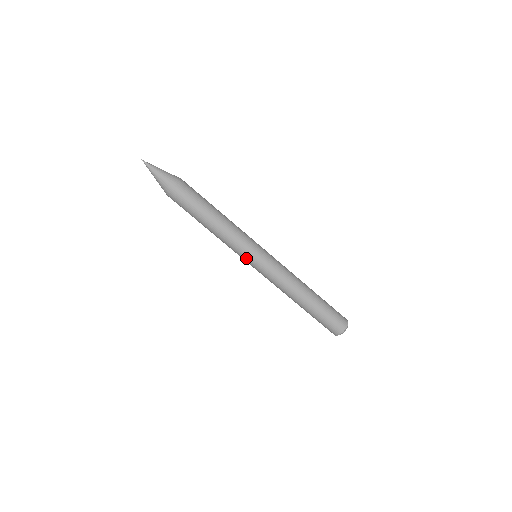
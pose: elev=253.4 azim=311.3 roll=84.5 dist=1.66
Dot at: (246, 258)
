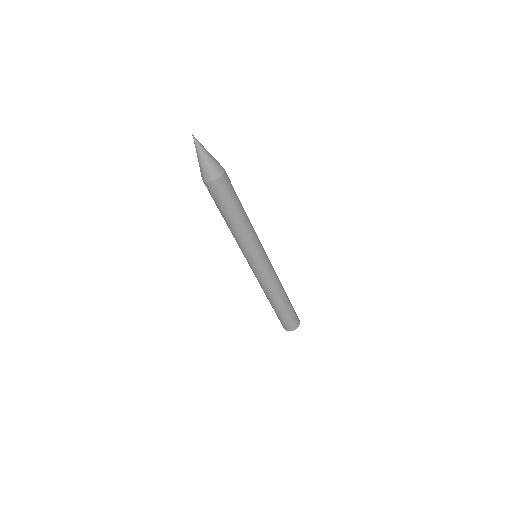
Dot at: (253, 258)
